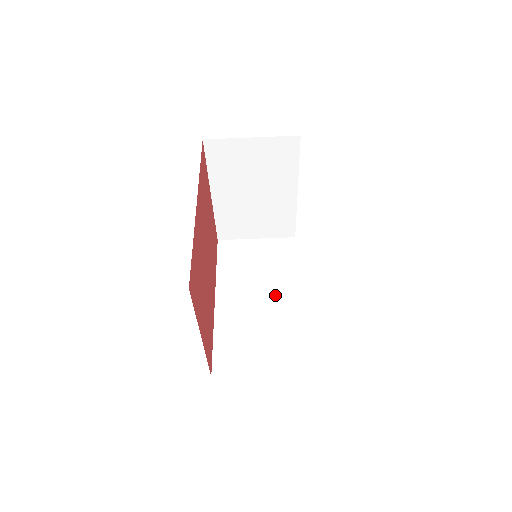
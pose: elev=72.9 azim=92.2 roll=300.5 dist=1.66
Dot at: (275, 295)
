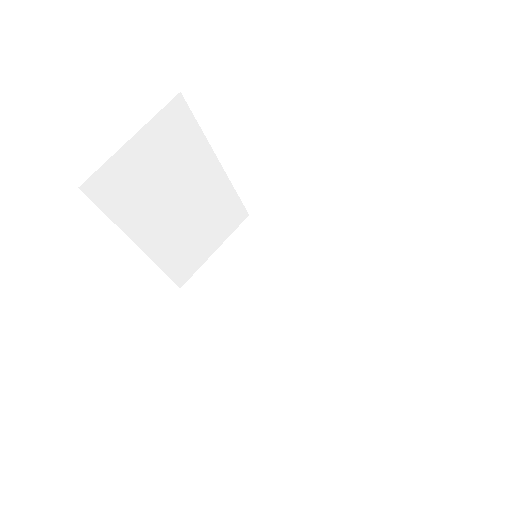
Dot at: (295, 282)
